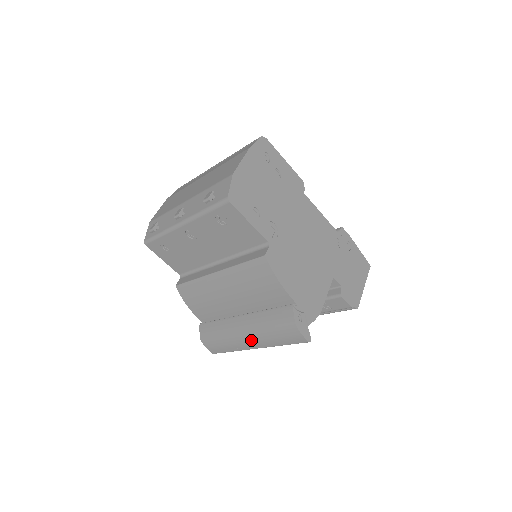
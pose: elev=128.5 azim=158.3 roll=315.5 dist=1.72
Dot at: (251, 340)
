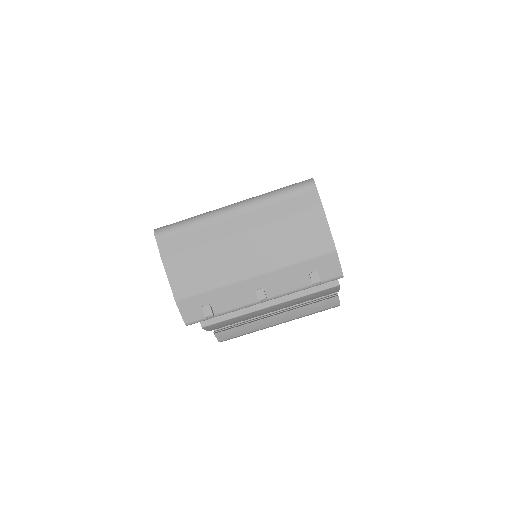
Dot at: occluded
